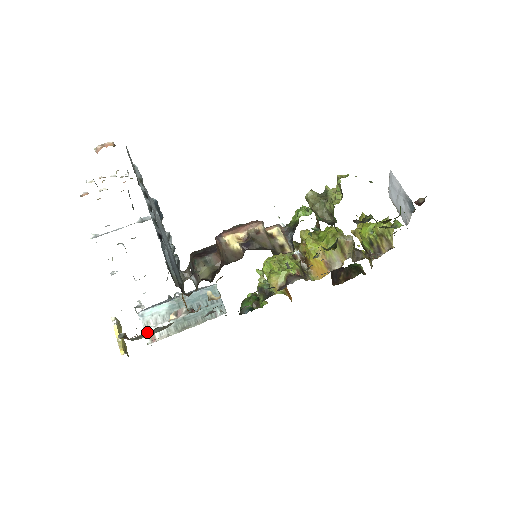
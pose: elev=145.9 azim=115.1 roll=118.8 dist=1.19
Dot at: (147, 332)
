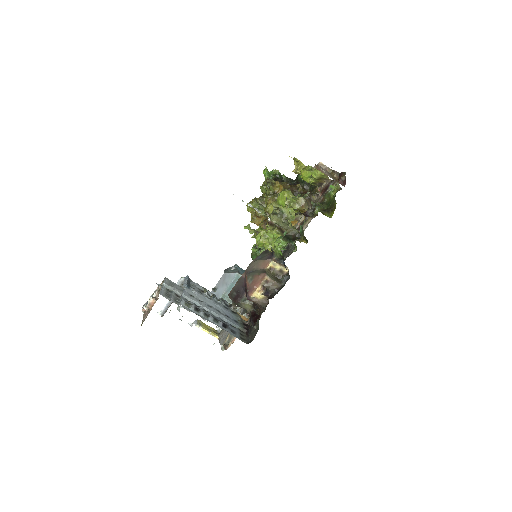
Dot at: occluded
